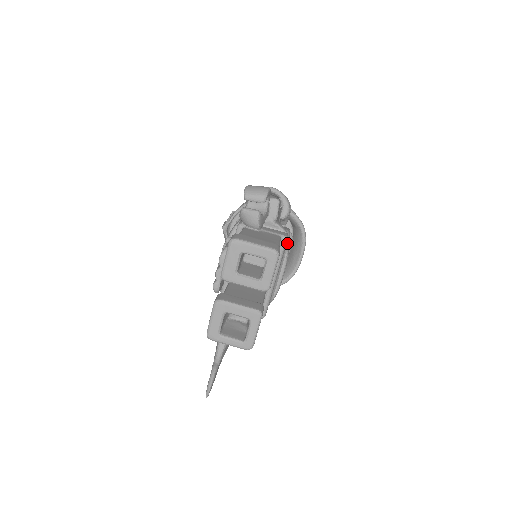
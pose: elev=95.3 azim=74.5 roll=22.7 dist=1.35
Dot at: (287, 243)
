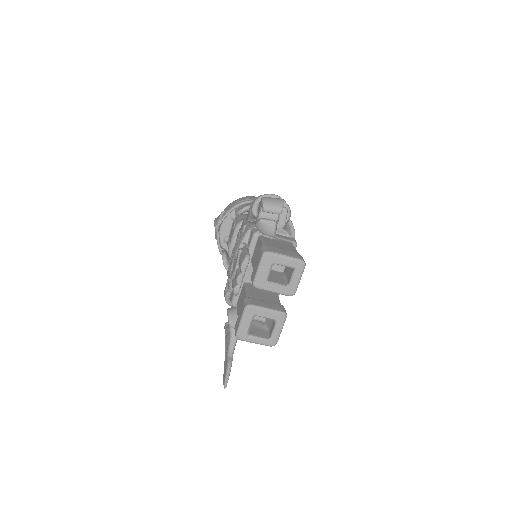
Dot at: occluded
